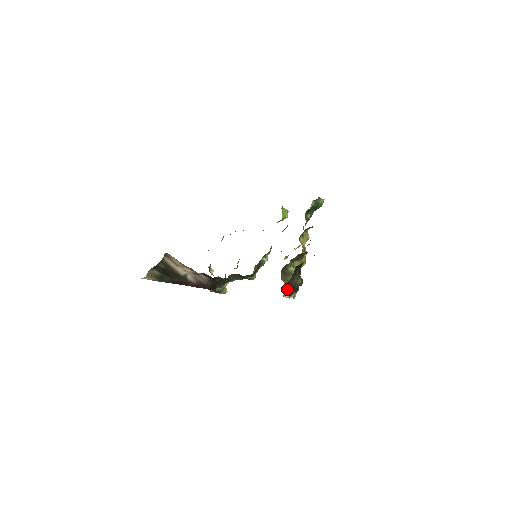
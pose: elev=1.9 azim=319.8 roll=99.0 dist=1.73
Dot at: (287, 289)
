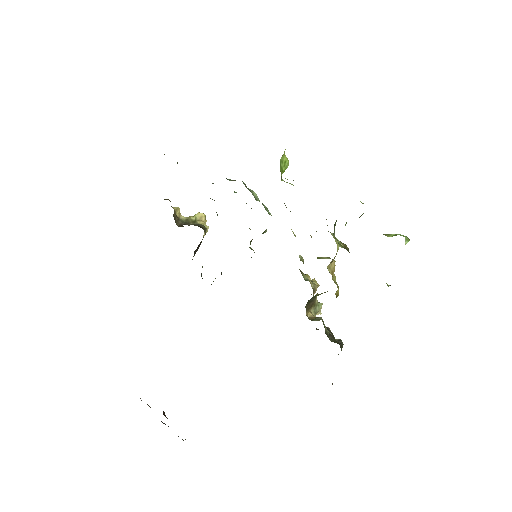
Dot at: occluded
